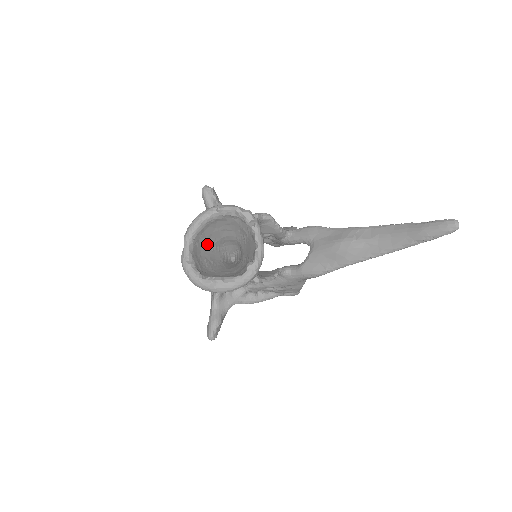
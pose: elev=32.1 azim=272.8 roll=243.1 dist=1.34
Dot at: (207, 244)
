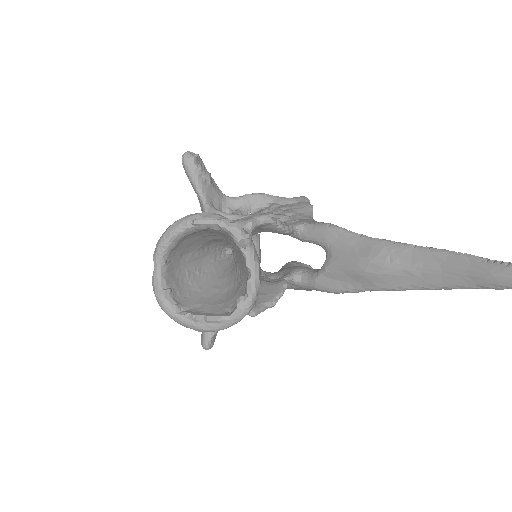
Dot at: (188, 252)
